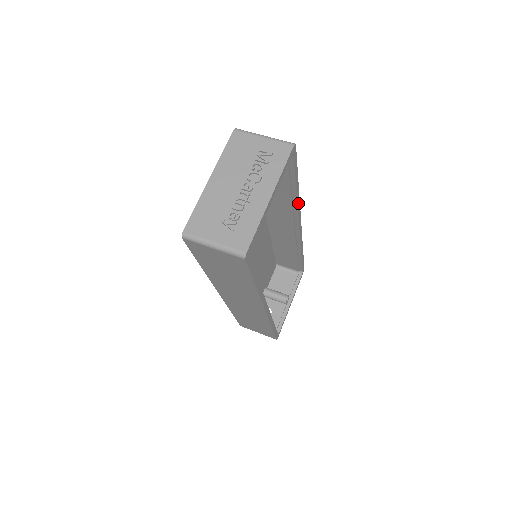
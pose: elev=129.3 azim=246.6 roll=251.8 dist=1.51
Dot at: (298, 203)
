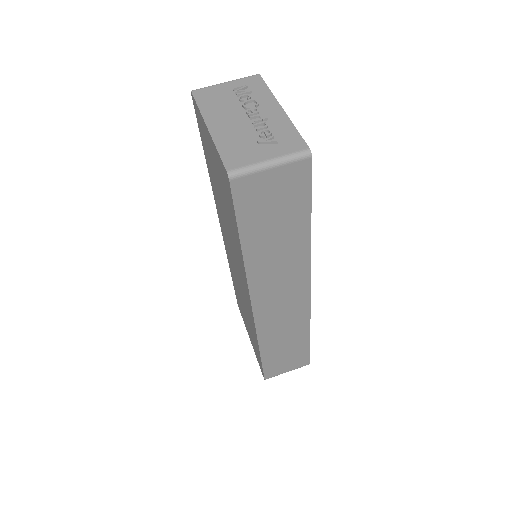
Dot at: occluded
